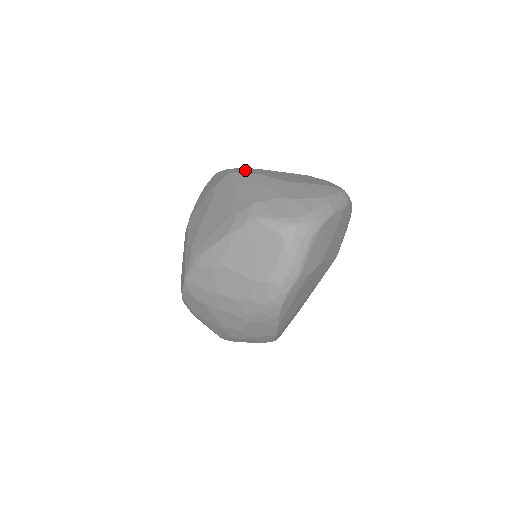
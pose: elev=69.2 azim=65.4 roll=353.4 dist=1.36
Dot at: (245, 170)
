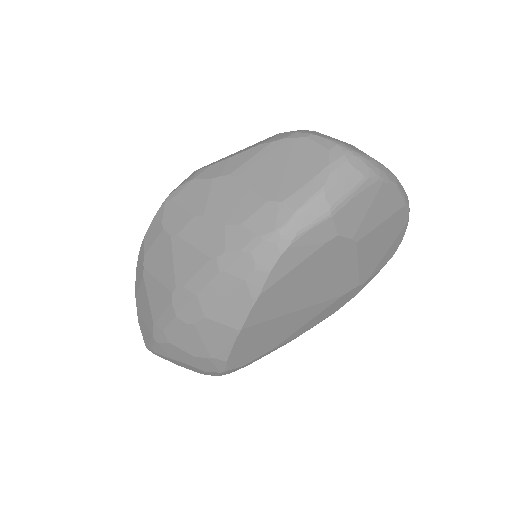
Dot at: occluded
